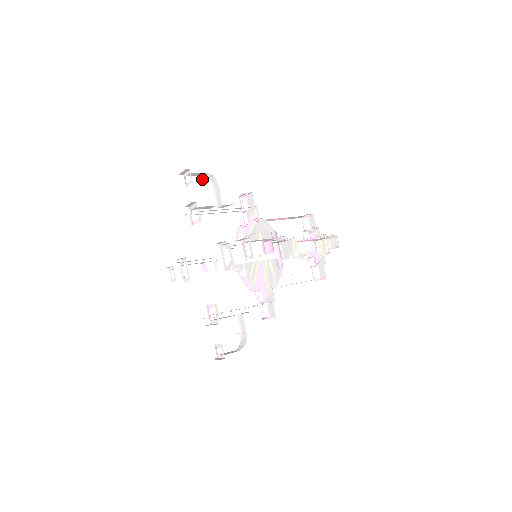
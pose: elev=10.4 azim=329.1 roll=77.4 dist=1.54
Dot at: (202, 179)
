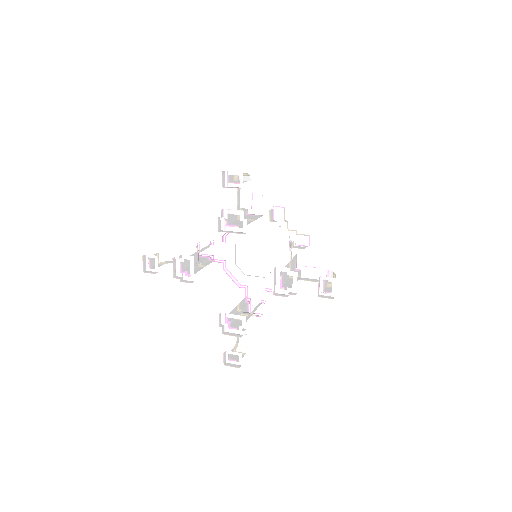
Dot at: (235, 176)
